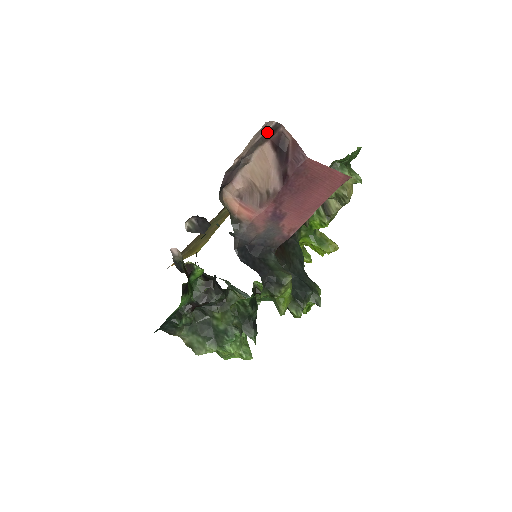
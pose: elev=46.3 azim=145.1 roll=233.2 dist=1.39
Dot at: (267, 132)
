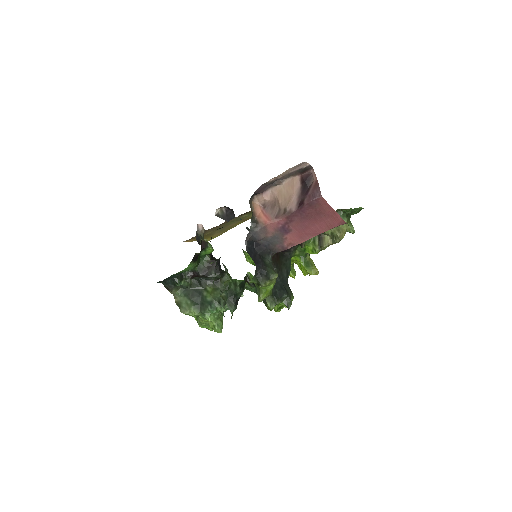
Dot at: (301, 169)
